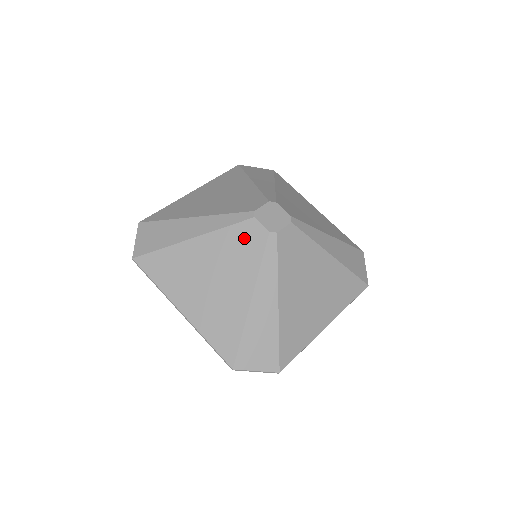
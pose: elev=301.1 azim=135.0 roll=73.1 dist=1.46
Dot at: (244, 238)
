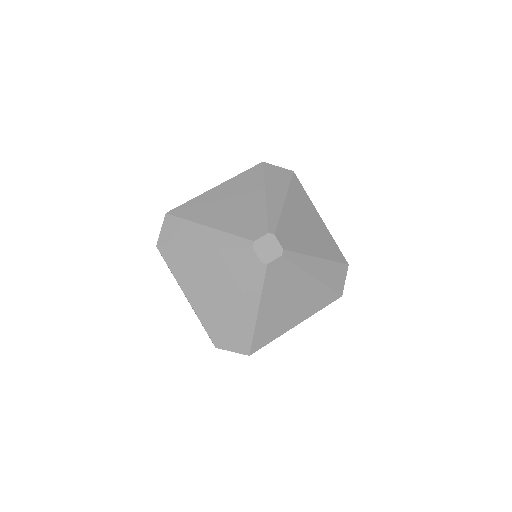
Dot at: (241, 260)
